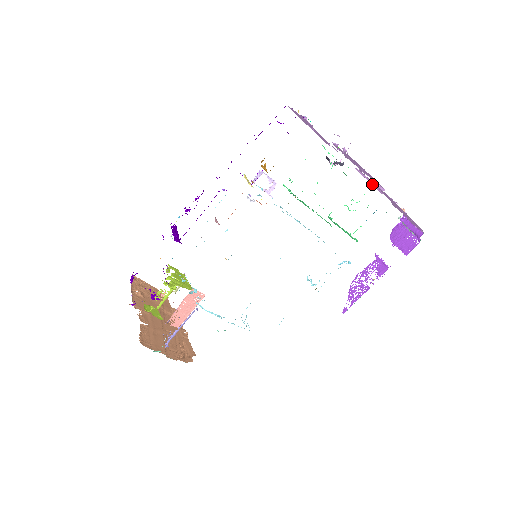
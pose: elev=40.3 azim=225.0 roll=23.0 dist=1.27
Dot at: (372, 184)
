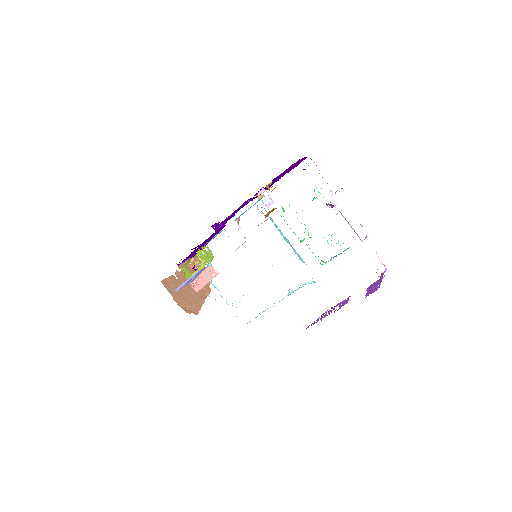
Dot at: (353, 229)
